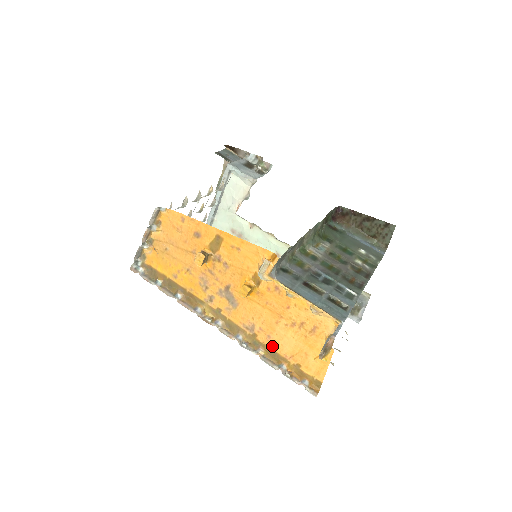
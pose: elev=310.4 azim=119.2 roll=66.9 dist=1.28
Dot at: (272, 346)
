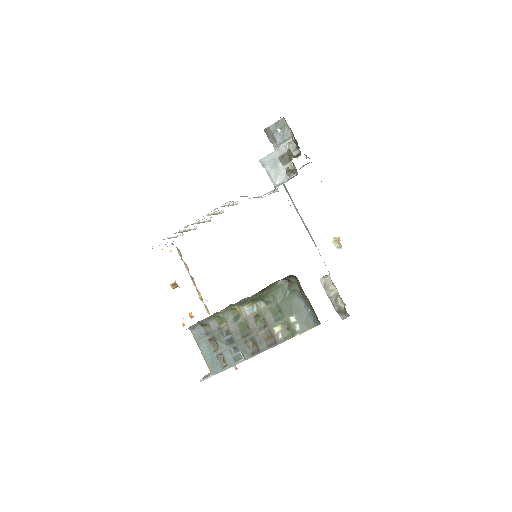
Dot at: occluded
